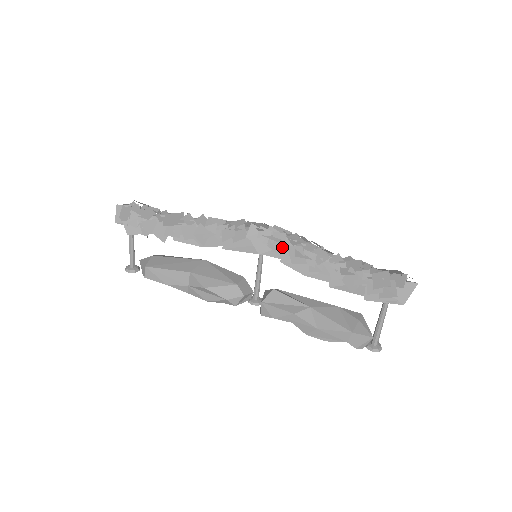
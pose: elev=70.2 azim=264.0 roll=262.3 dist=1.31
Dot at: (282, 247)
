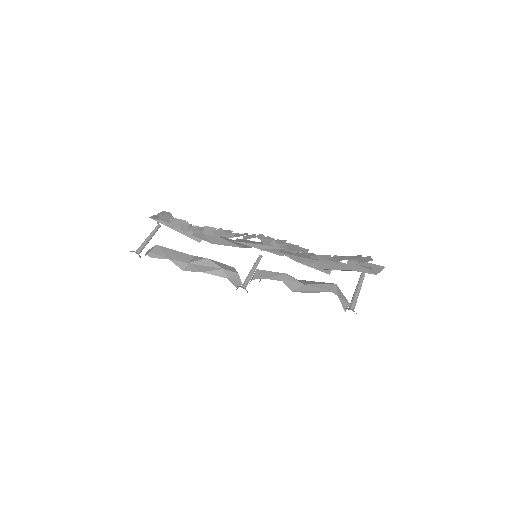
Dot at: (282, 245)
